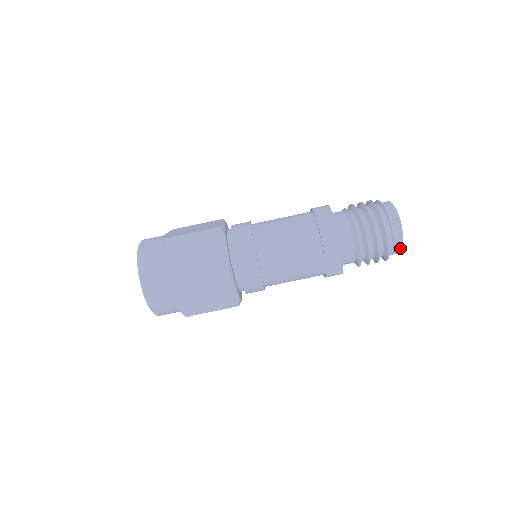
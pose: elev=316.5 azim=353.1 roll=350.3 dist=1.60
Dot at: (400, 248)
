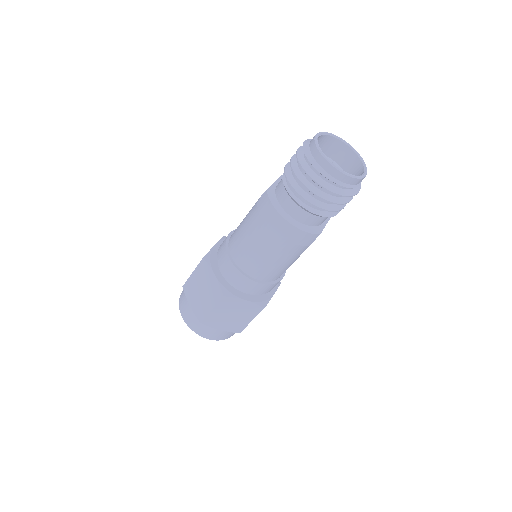
Dot at: occluded
